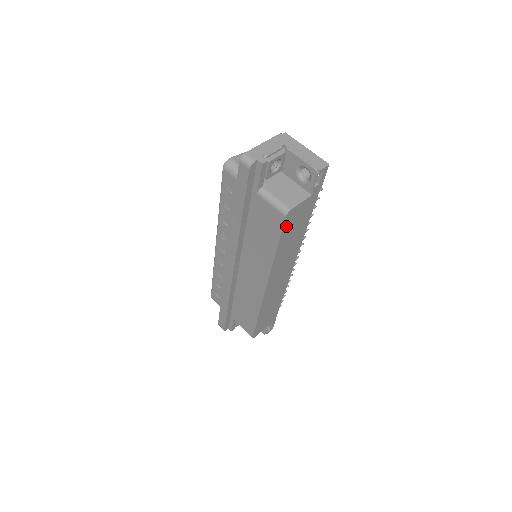
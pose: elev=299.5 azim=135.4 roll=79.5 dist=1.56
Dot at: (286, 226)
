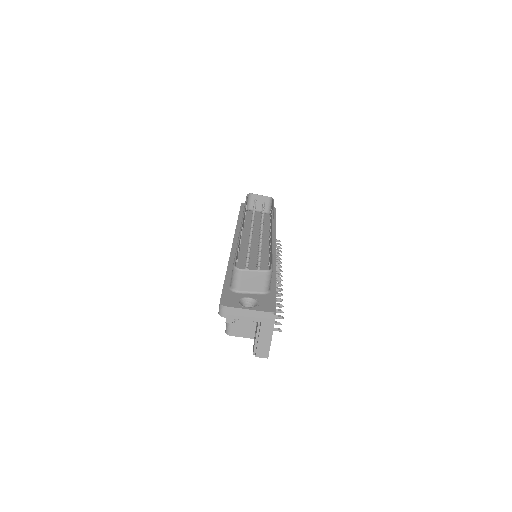
Dot at: occluded
